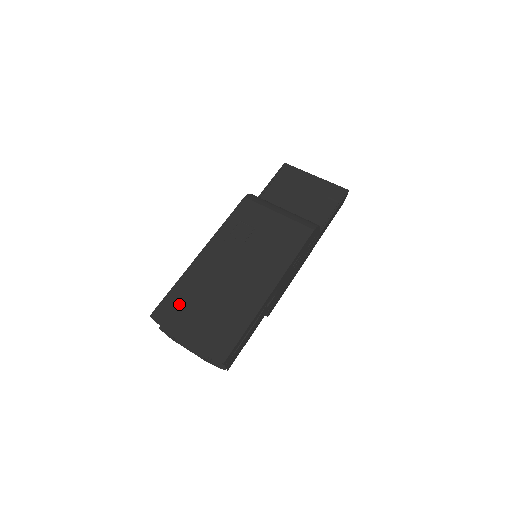
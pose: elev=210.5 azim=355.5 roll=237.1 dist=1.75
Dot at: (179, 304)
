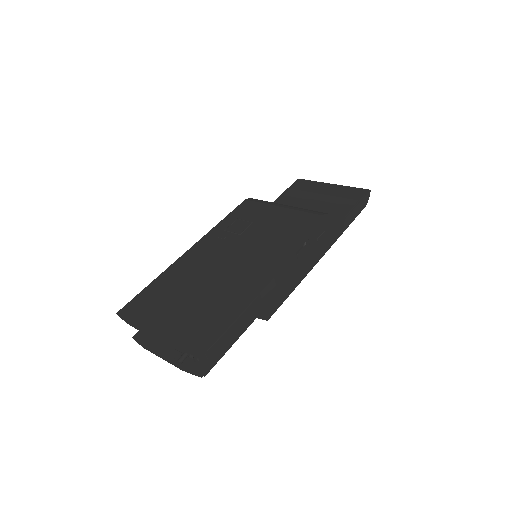
Dot at: (152, 299)
